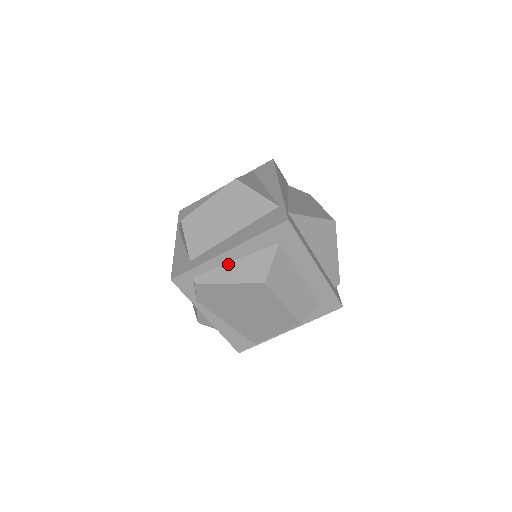
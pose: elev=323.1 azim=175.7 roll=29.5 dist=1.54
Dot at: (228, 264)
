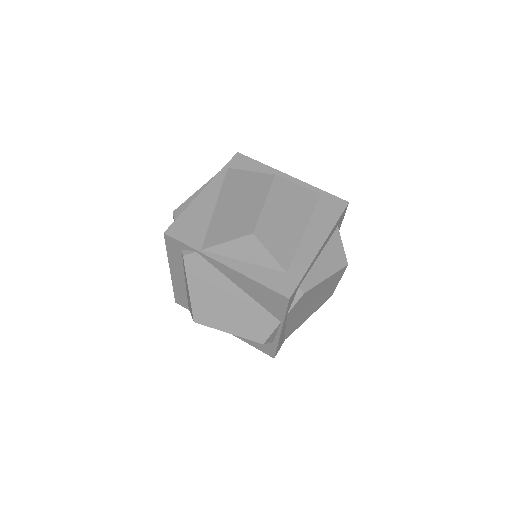
Dot at: (317, 261)
